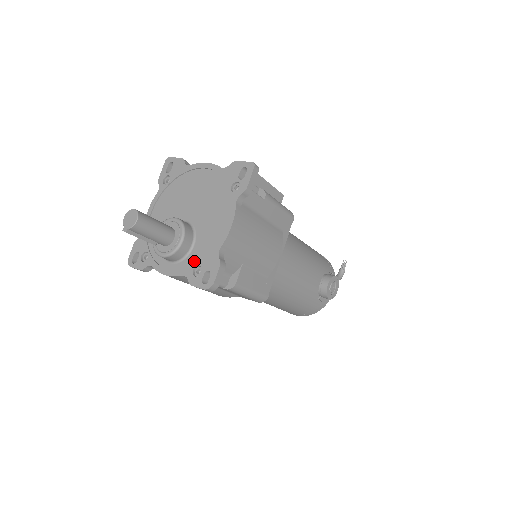
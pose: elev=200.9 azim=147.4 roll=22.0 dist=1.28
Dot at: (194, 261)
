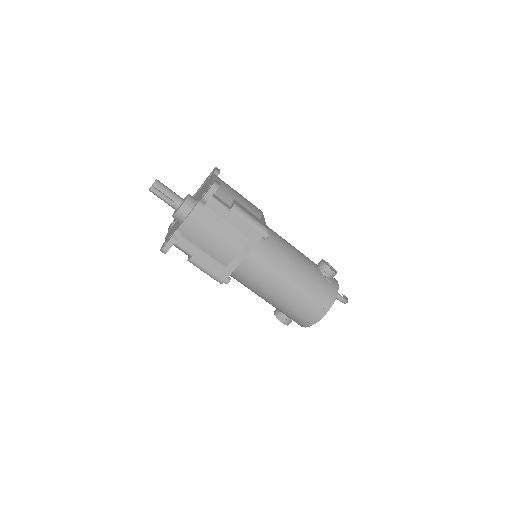
Dot at: occluded
